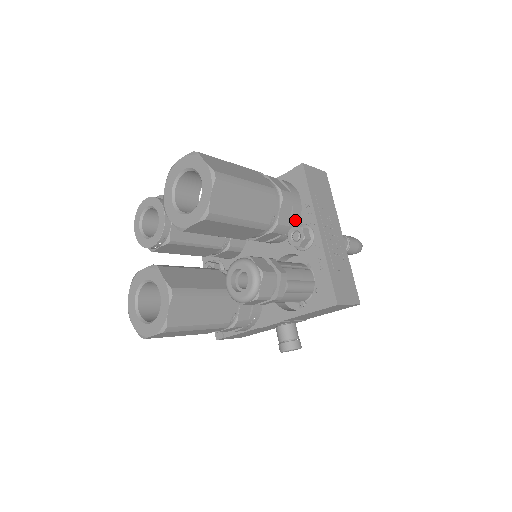
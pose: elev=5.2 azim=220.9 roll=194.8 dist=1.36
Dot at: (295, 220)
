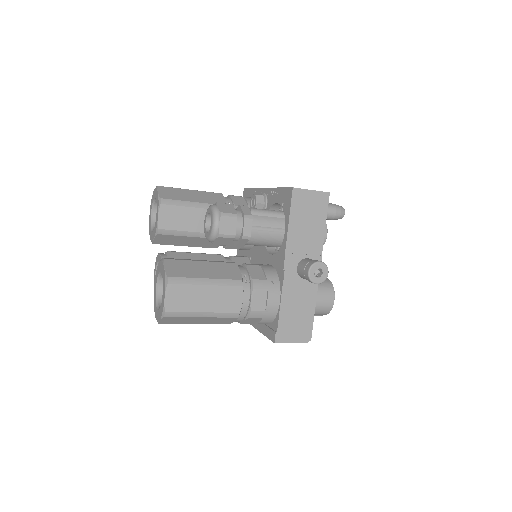
Dot at: occluded
